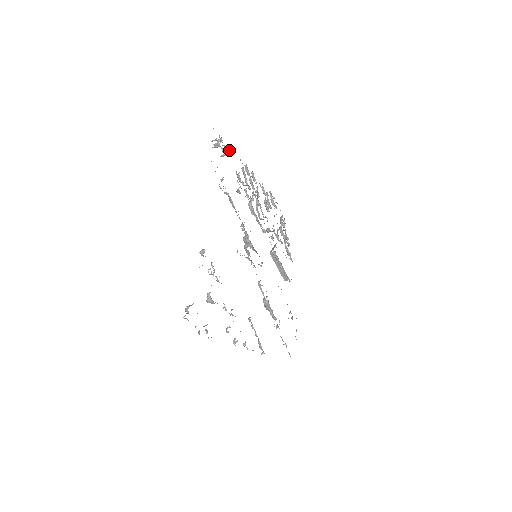
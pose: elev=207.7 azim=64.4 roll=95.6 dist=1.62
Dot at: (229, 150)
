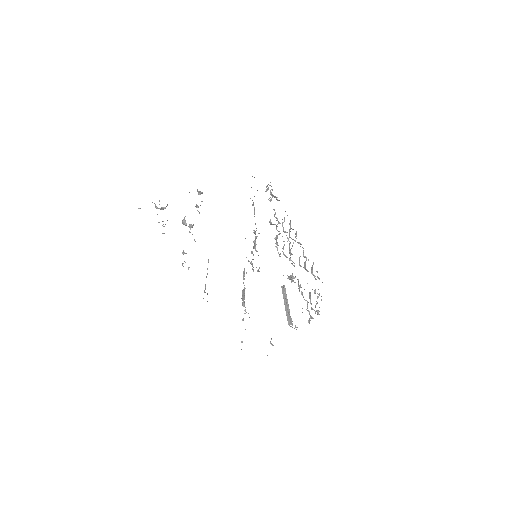
Dot at: occluded
